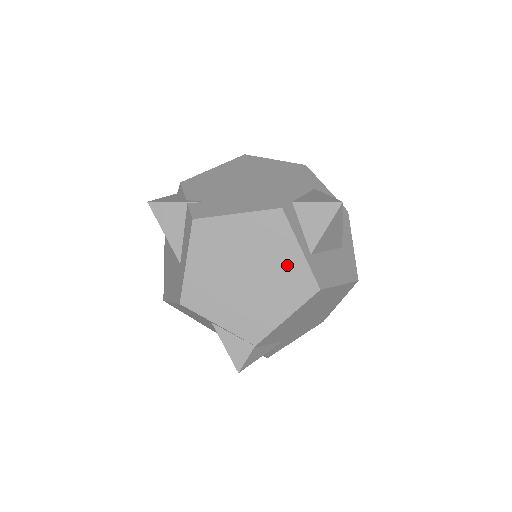
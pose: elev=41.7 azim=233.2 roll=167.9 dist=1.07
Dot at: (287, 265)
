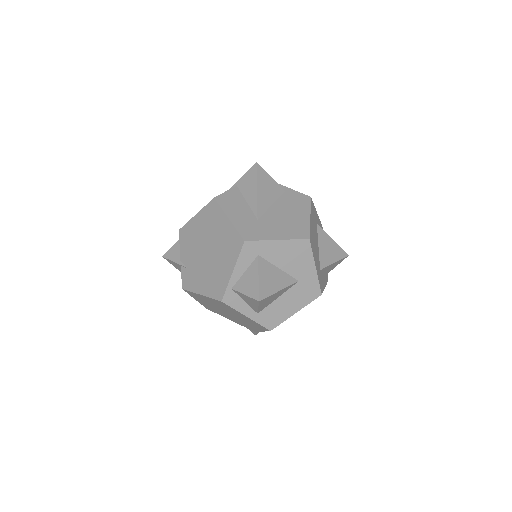
Dot at: (245, 318)
